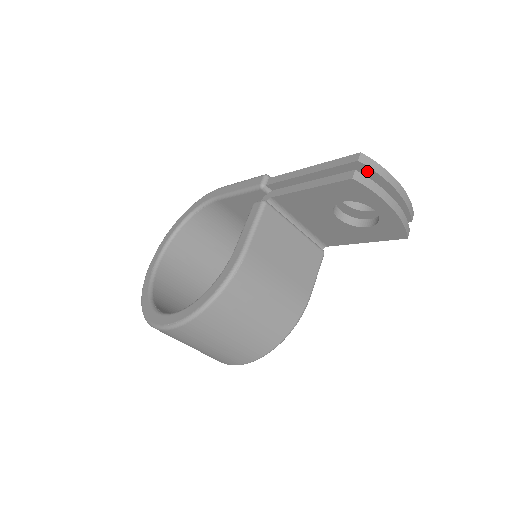
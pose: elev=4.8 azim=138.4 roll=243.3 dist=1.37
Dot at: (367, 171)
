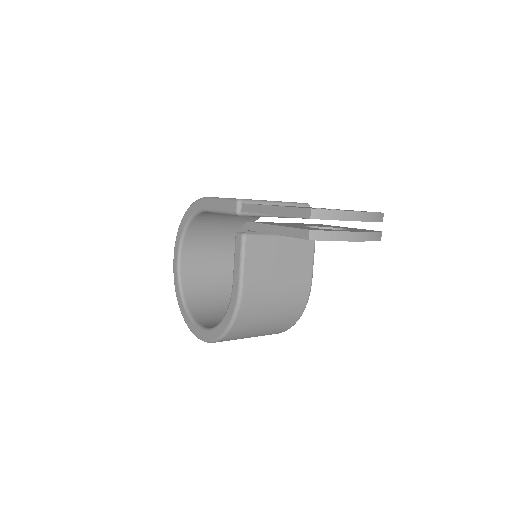
Dot at: (322, 219)
